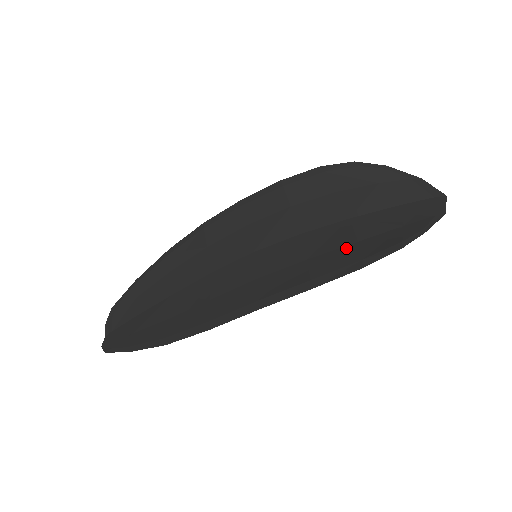
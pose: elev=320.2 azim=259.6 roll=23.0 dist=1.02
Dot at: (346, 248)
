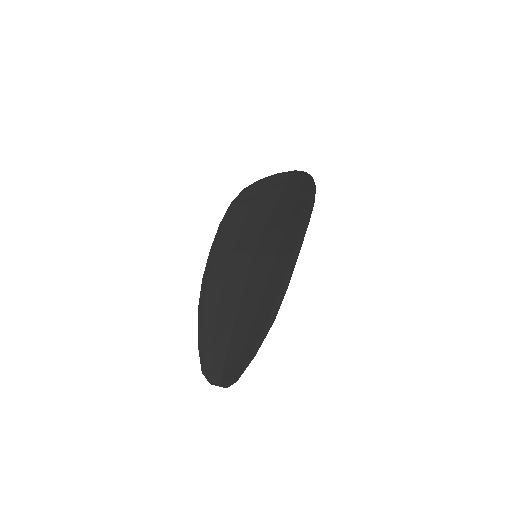
Dot at: (294, 209)
